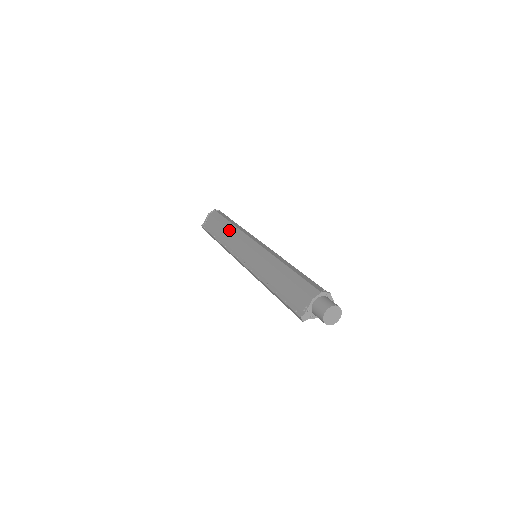
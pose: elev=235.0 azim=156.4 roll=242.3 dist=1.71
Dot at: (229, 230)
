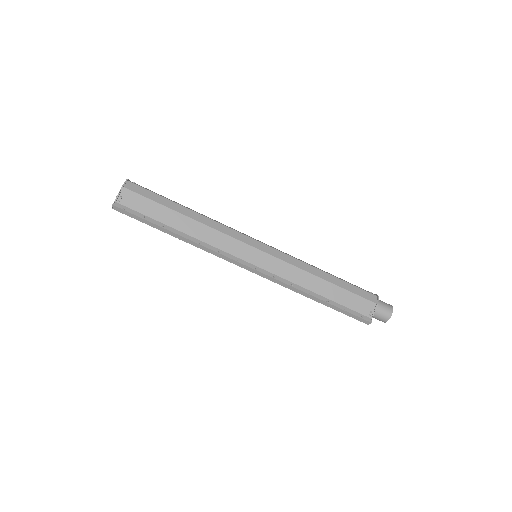
Dot at: (196, 220)
